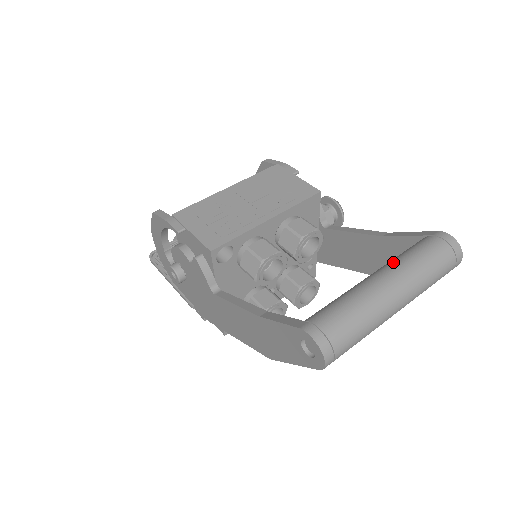
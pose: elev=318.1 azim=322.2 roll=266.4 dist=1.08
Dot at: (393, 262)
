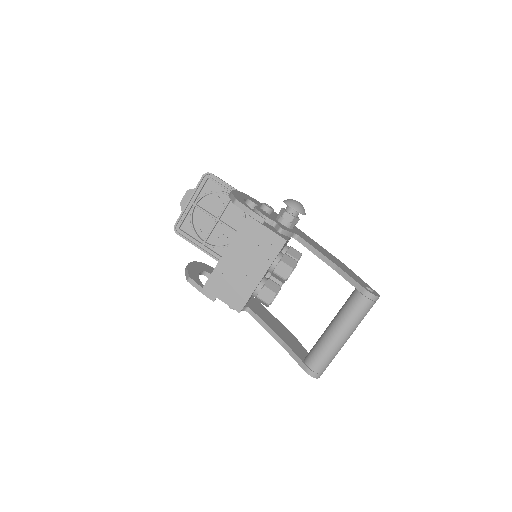
Dot at: (341, 320)
